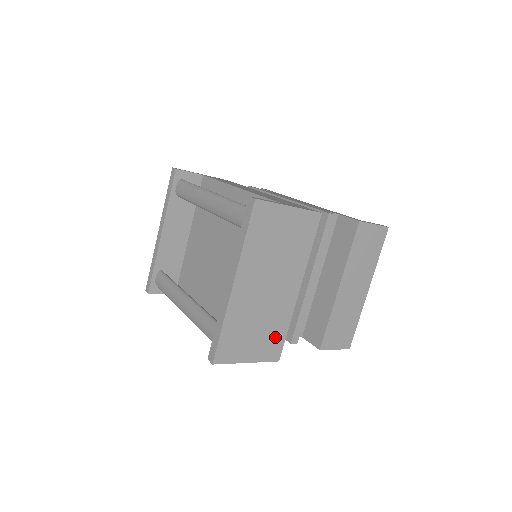
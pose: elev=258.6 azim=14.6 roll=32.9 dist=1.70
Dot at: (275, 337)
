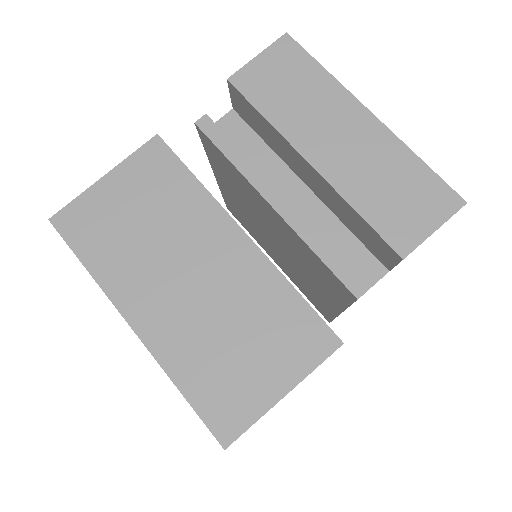
Dot at: (287, 320)
